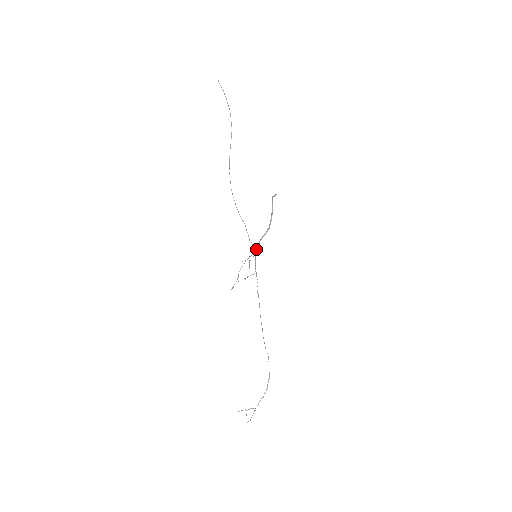
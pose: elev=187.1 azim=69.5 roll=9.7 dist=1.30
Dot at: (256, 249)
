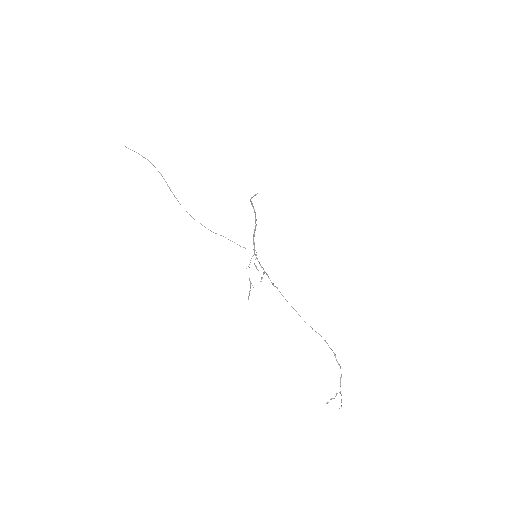
Dot at: (254, 250)
